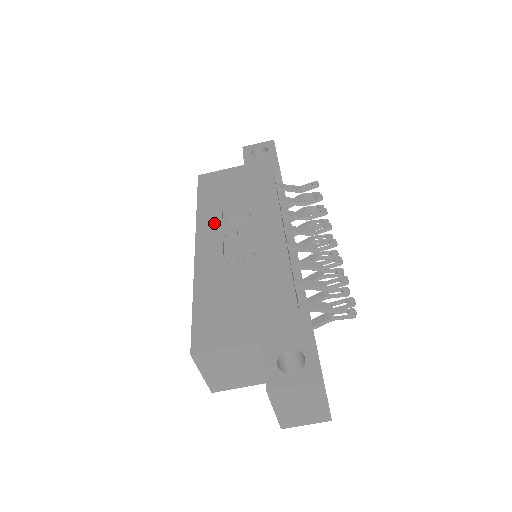
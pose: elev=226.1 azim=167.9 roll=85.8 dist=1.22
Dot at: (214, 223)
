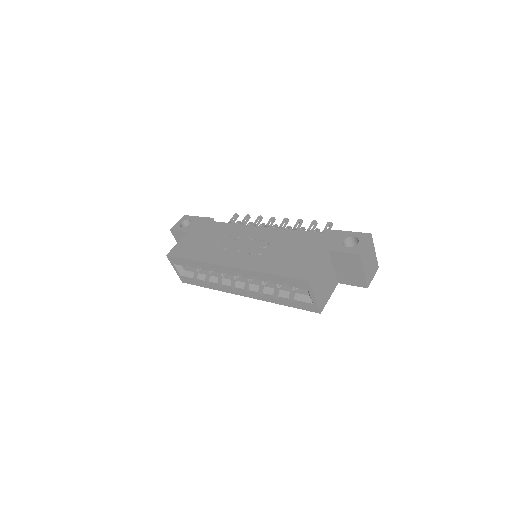
Dot at: (221, 254)
